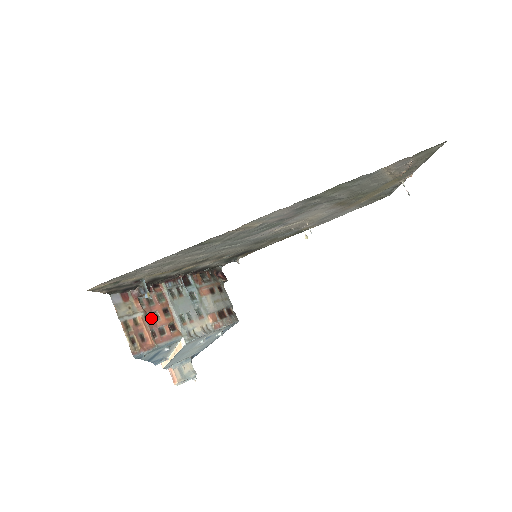
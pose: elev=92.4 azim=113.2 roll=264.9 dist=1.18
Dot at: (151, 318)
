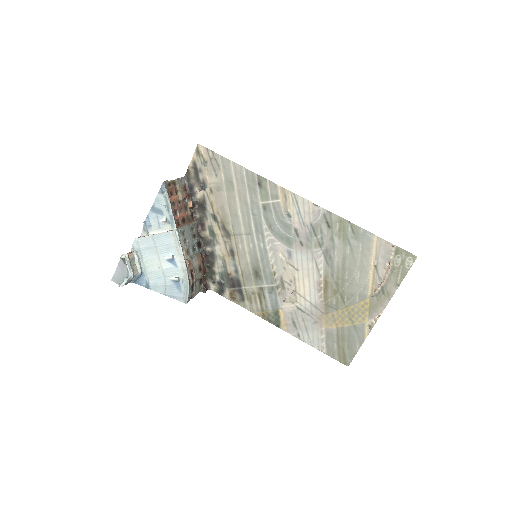
Dot at: (180, 205)
